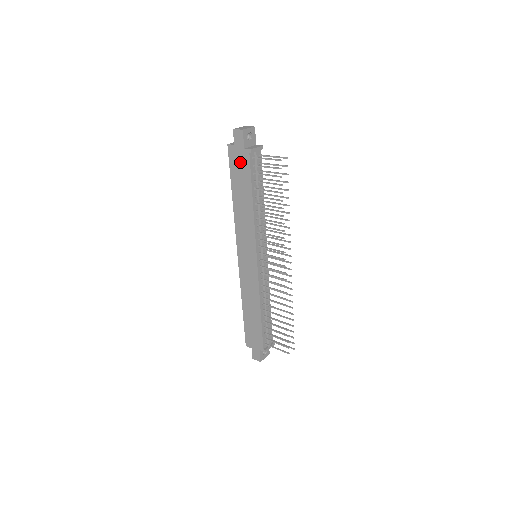
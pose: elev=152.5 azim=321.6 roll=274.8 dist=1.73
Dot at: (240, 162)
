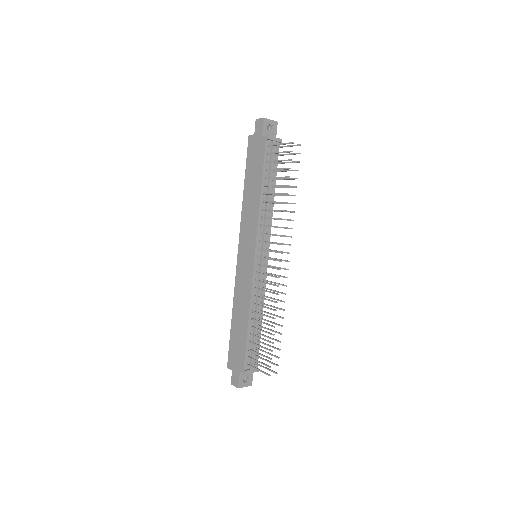
Dot at: (256, 150)
